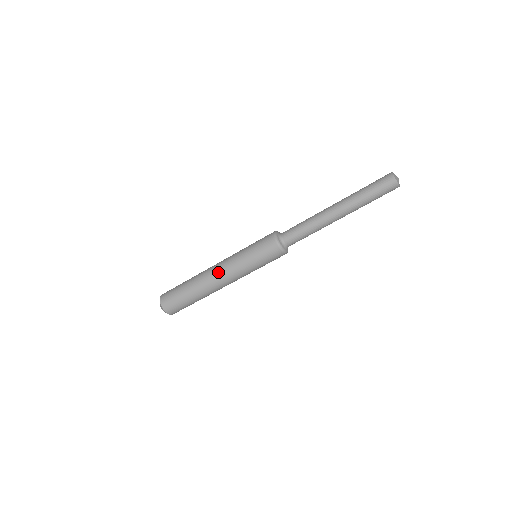
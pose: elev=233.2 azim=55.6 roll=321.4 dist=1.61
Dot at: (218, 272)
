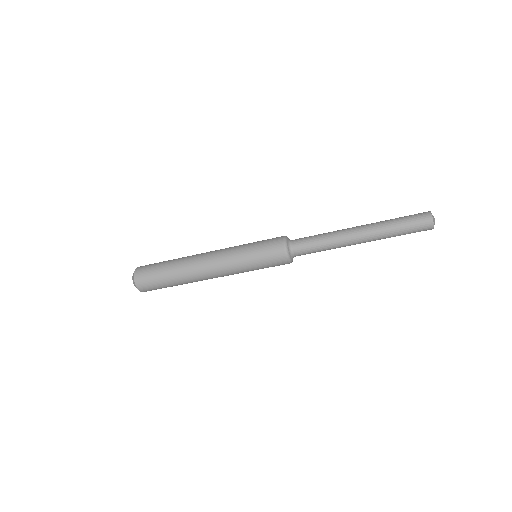
Dot at: (210, 255)
